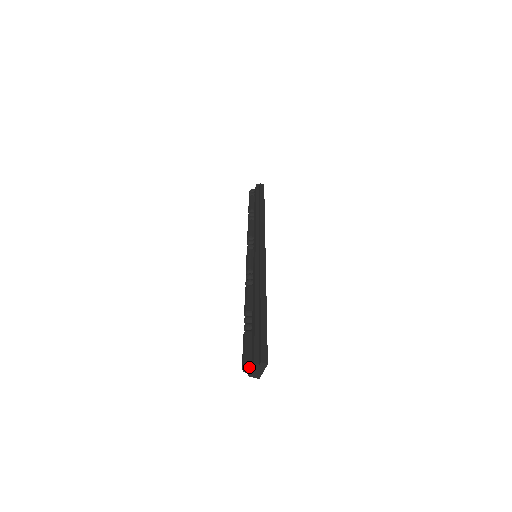
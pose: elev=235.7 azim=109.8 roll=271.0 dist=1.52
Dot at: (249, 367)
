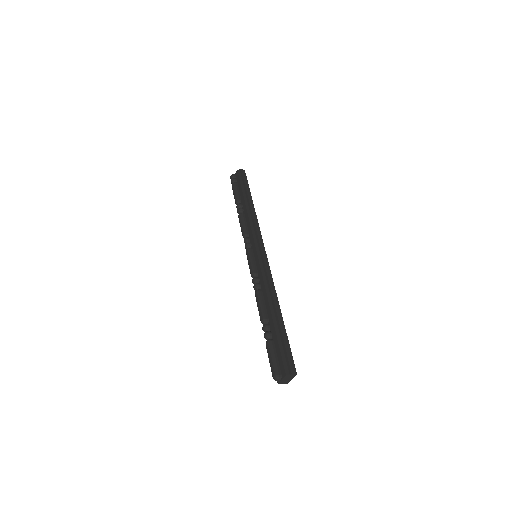
Dot at: (280, 377)
